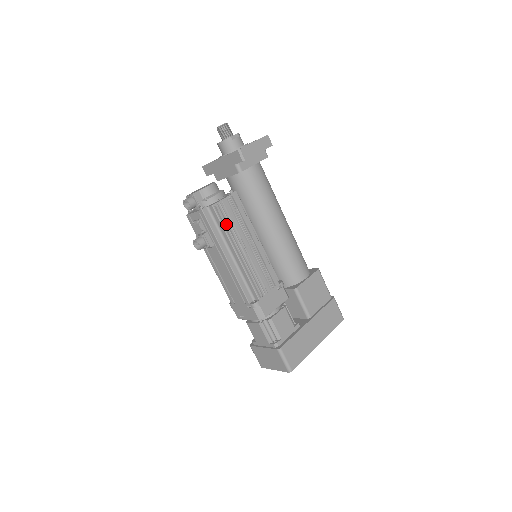
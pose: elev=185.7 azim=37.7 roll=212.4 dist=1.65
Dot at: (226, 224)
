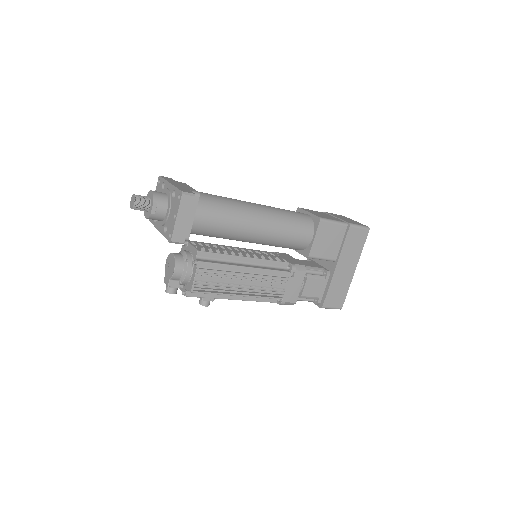
Dot at: (213, 290)
